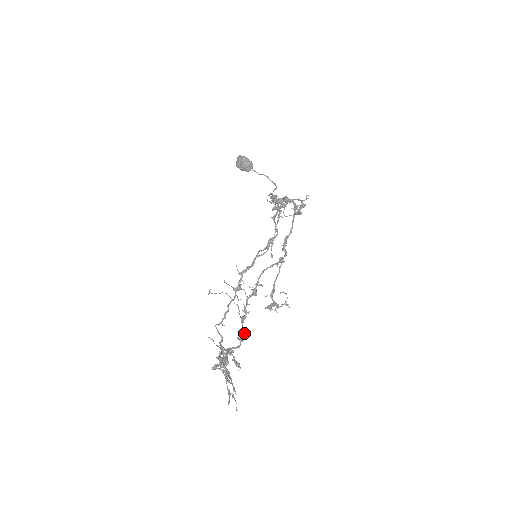
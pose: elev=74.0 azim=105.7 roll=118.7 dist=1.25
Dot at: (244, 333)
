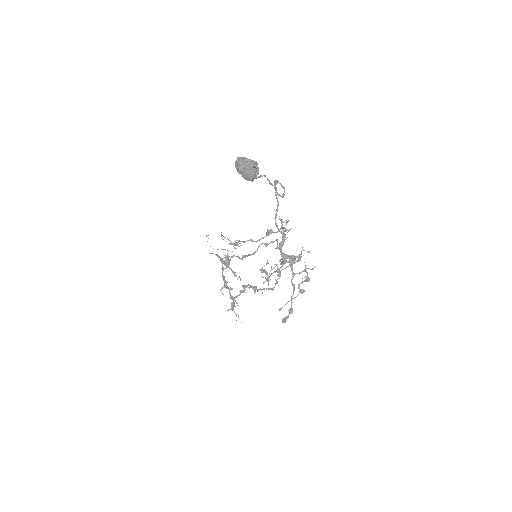
Dot at: (244, 290)
